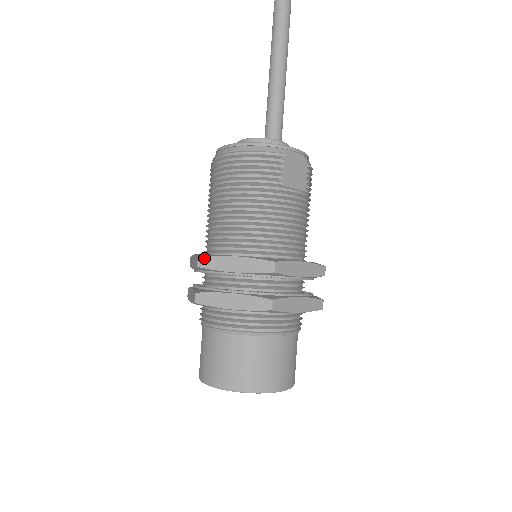
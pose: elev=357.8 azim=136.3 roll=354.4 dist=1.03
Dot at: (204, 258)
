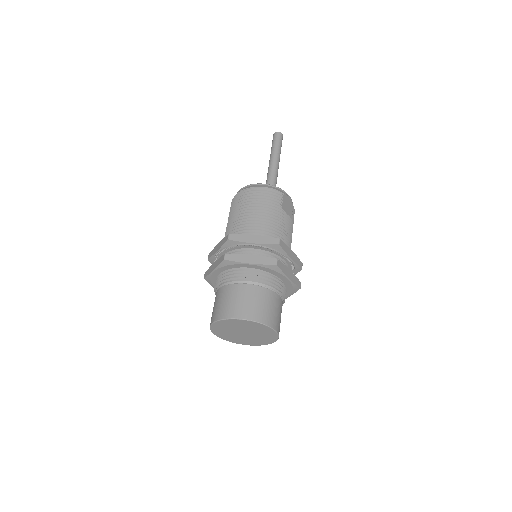
Dot at: (233, 235)
